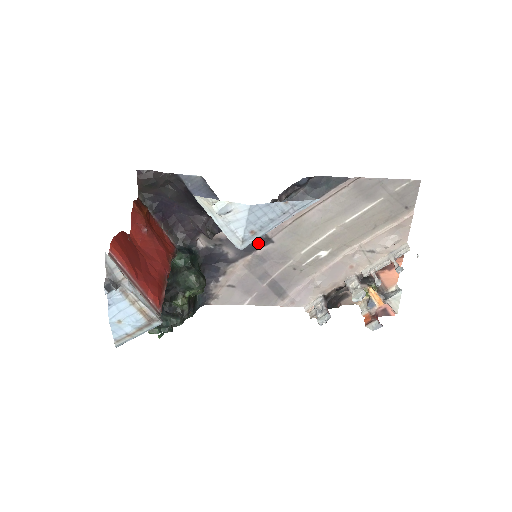
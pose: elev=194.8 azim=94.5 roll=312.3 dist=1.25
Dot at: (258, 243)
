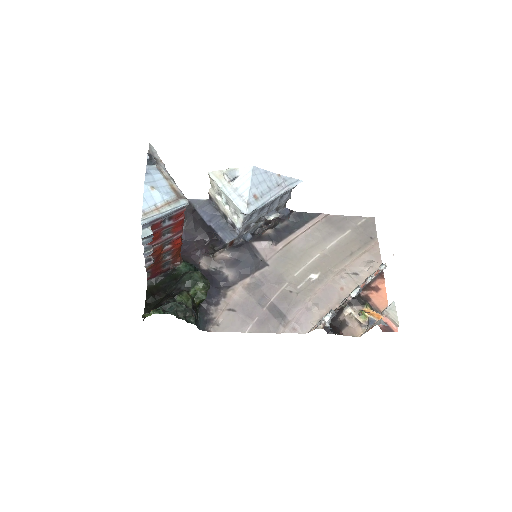
Dot at: (255, 265)
